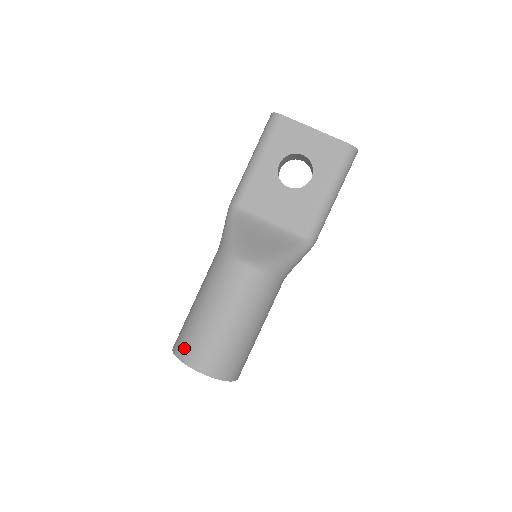
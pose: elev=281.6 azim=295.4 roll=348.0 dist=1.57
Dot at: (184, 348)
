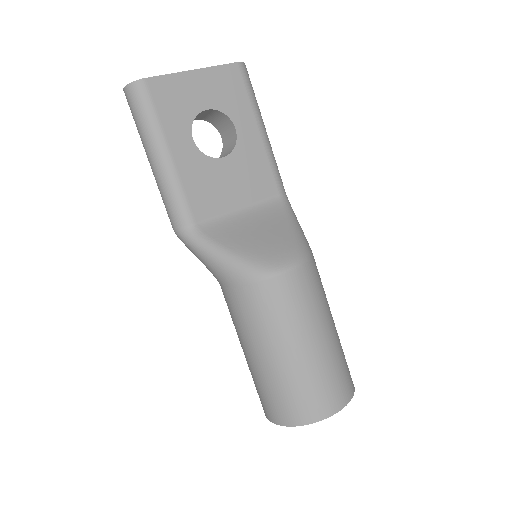
Dot at: (304, 409)
